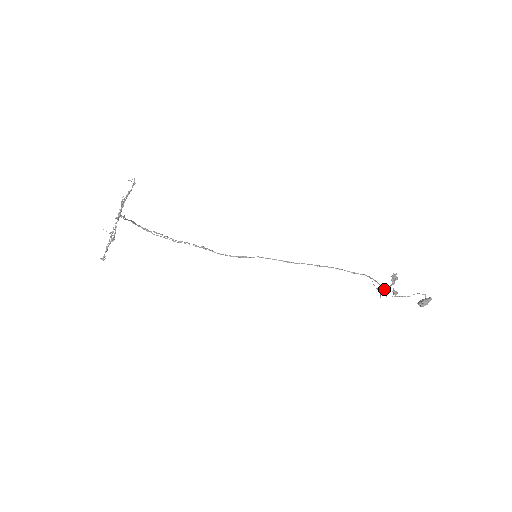
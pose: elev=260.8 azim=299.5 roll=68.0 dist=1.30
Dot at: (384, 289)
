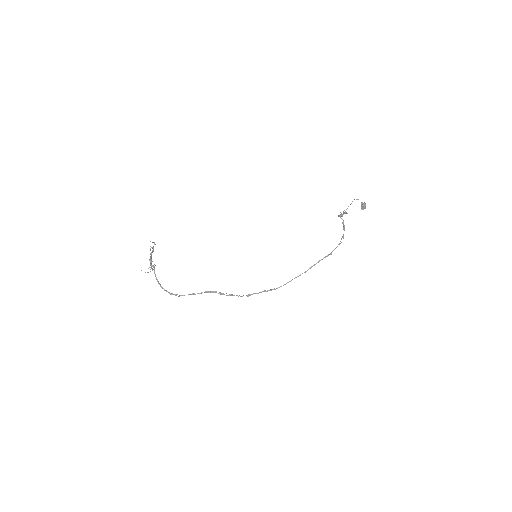
Dot at: (344, 229)
